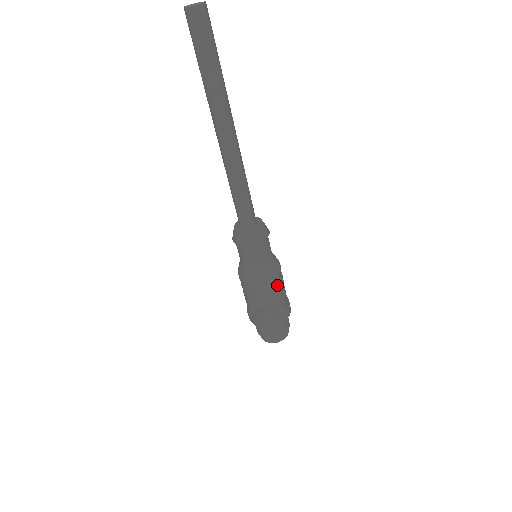
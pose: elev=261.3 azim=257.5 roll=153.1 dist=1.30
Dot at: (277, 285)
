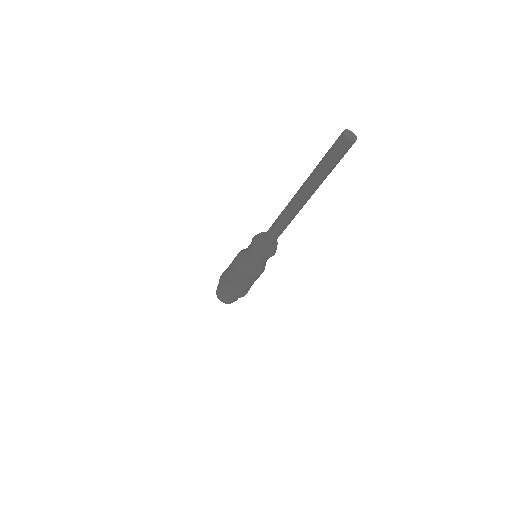
Dot at: (249, 280)
